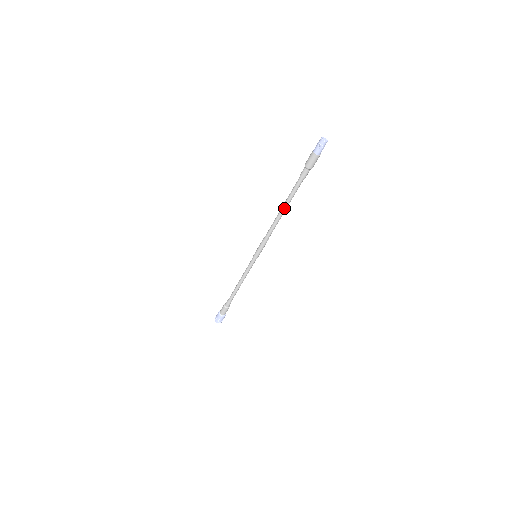
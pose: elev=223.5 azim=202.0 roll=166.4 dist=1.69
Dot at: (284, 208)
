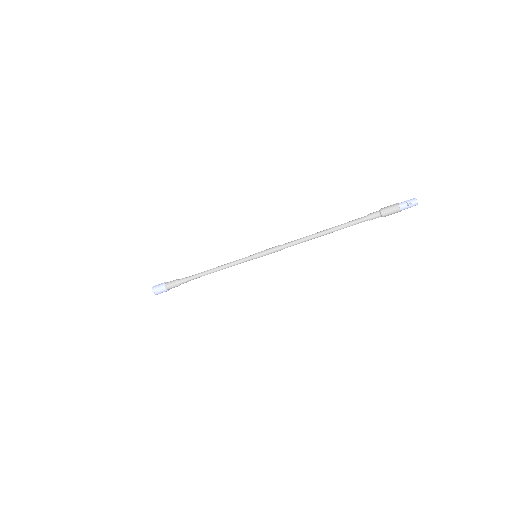
Dot at: occluded
